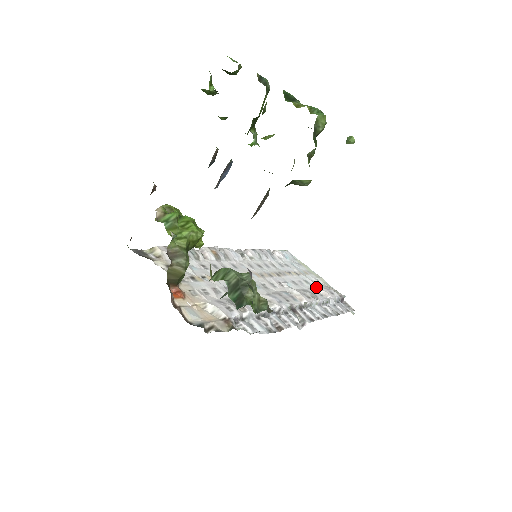
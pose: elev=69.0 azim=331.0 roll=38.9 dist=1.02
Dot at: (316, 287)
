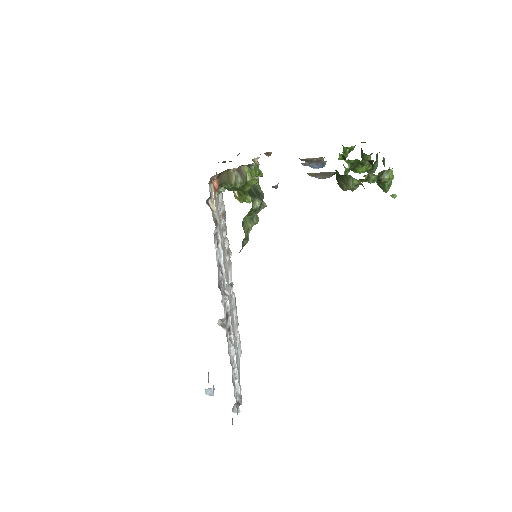
Dot at: occluded
